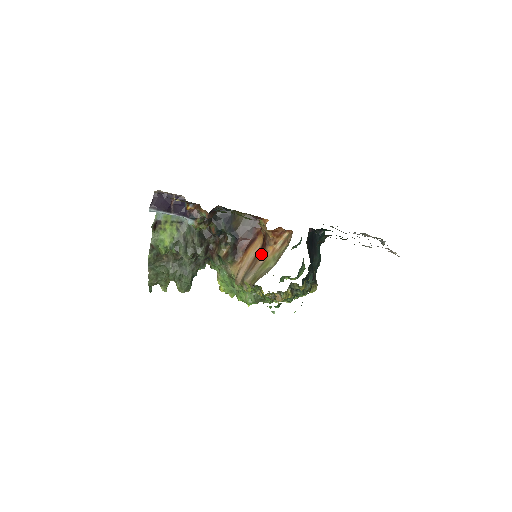
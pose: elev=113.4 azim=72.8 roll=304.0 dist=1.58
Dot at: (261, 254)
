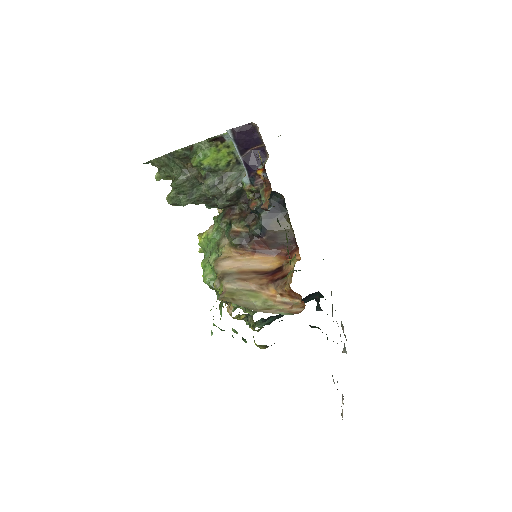
Dot at: (261, 281)
